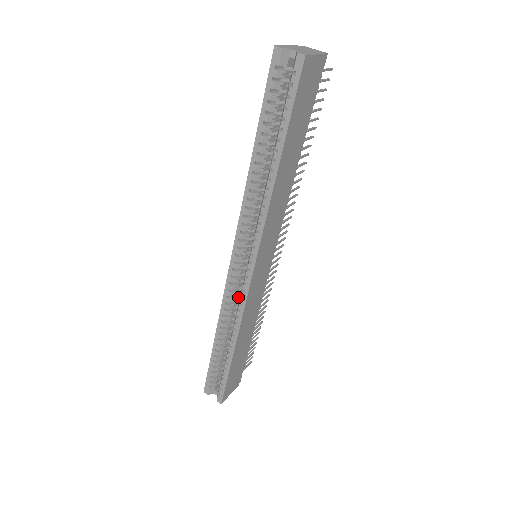
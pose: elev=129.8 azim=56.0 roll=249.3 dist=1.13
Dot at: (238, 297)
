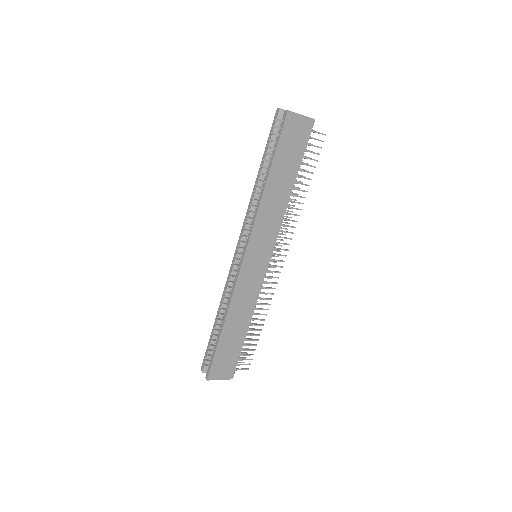
Dot at: occluded
